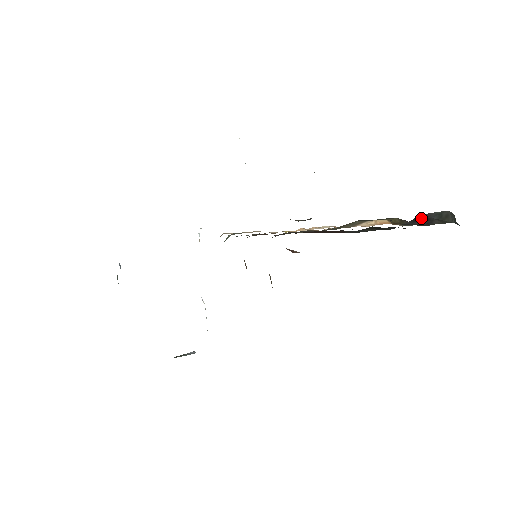
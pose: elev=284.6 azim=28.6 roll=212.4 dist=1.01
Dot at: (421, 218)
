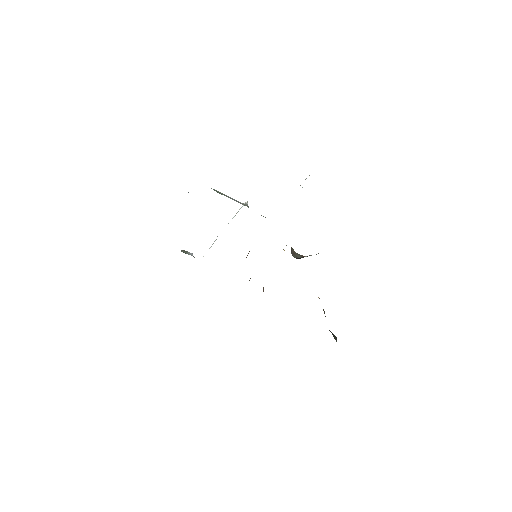
Dot at: occluded
